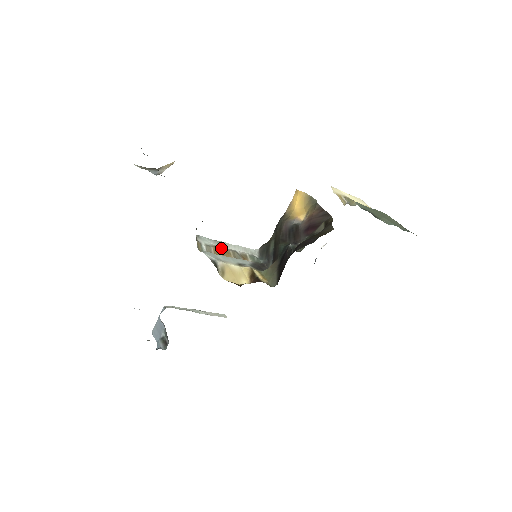
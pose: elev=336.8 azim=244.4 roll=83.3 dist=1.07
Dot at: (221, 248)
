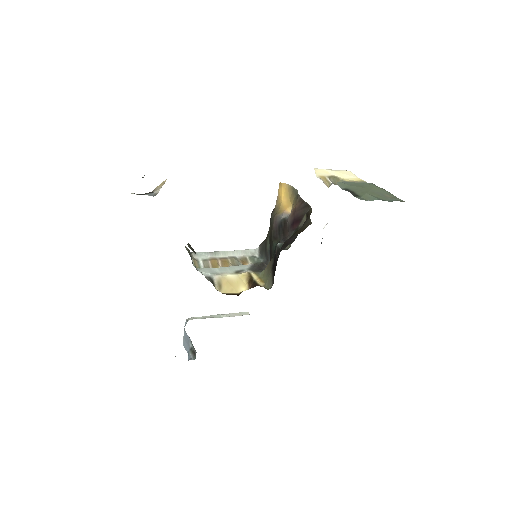
Dot at: (219, 259)
